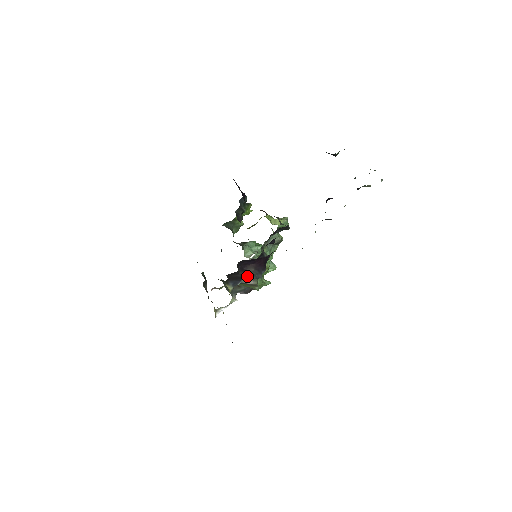
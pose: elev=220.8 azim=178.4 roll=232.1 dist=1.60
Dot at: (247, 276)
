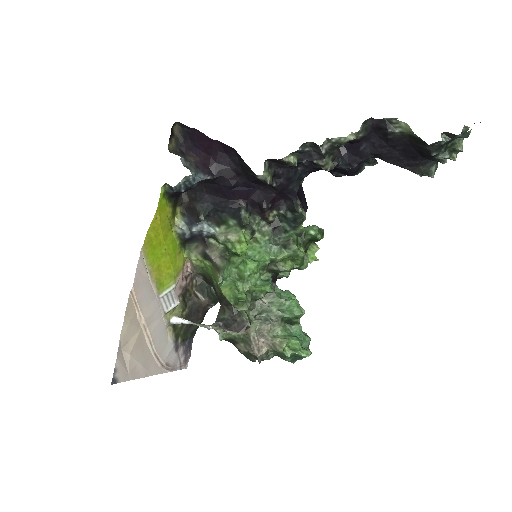
Dot at: (177, 153)
